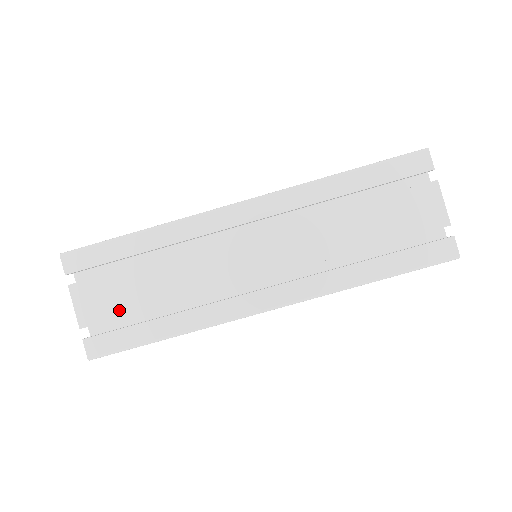
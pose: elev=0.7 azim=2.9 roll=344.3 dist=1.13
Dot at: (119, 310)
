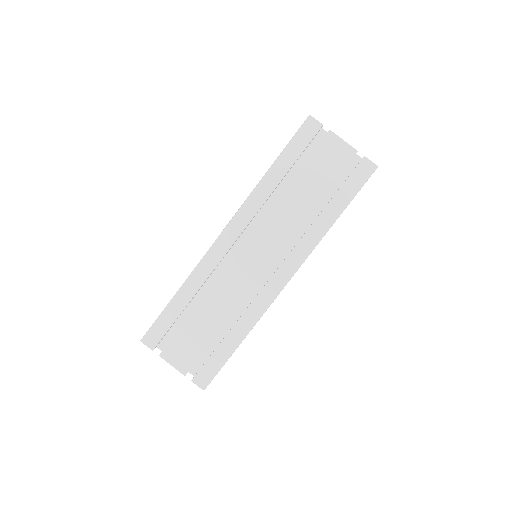
Dot at: (199, 348)
